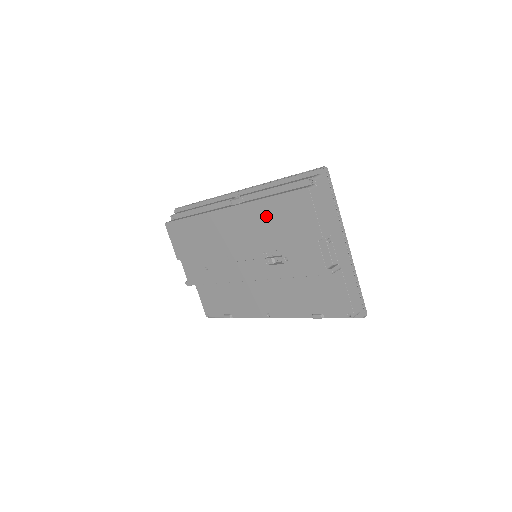
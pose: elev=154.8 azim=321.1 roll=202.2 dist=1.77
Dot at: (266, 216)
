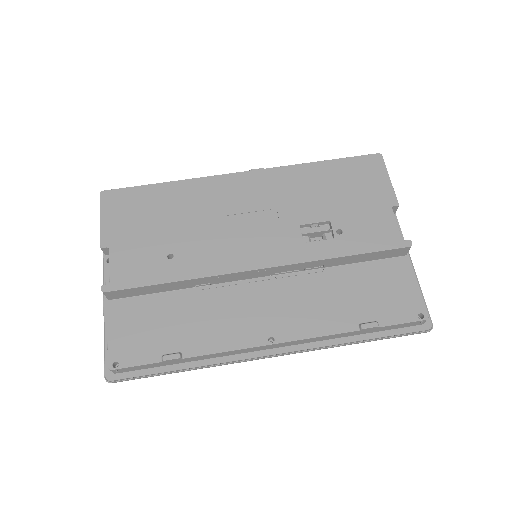
Dot at: (314, 181)
